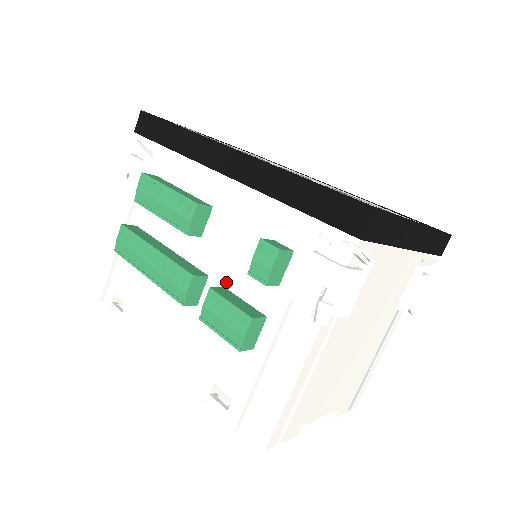
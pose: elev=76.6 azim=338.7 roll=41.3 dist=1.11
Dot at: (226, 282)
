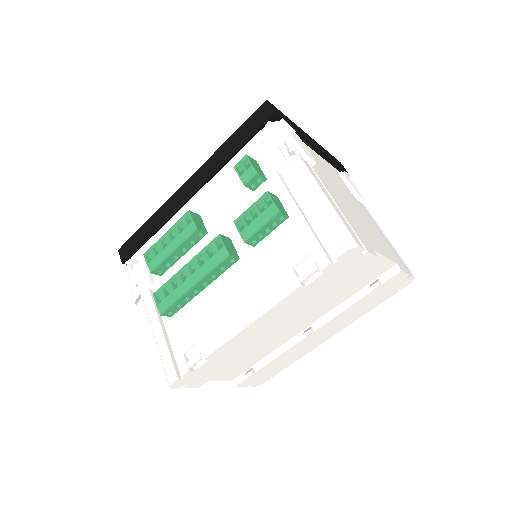
Dot at: occluded
